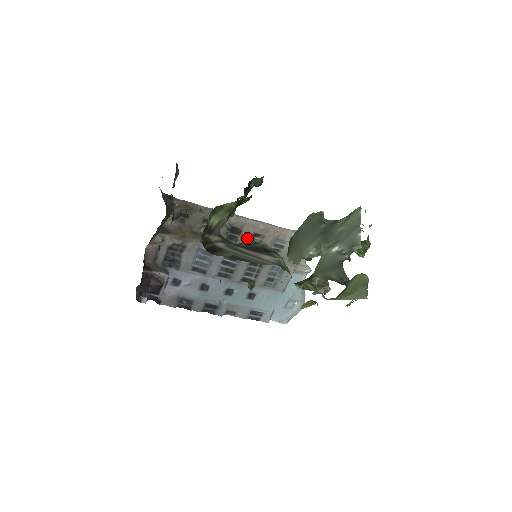
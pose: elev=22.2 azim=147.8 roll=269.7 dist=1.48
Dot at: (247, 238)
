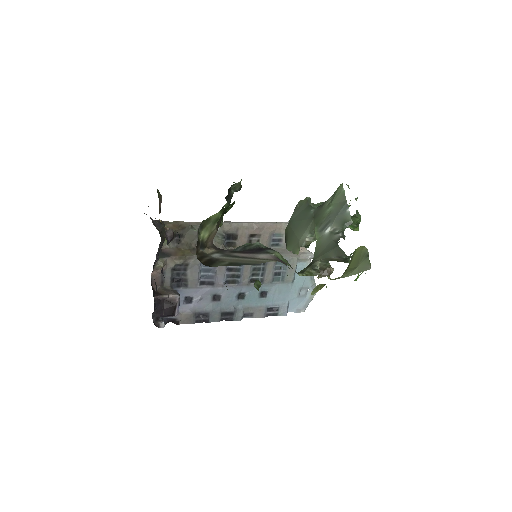
Dot at: (244, 241)
